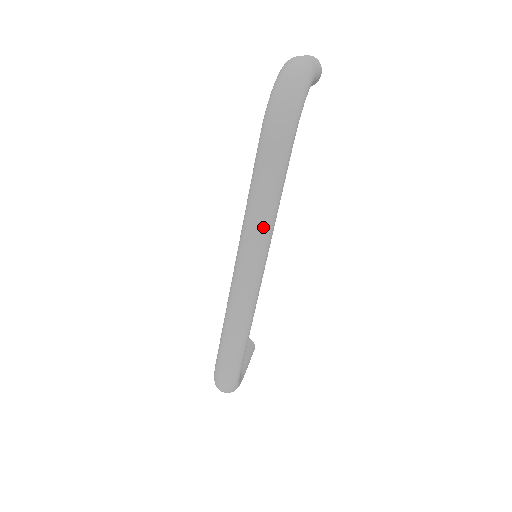
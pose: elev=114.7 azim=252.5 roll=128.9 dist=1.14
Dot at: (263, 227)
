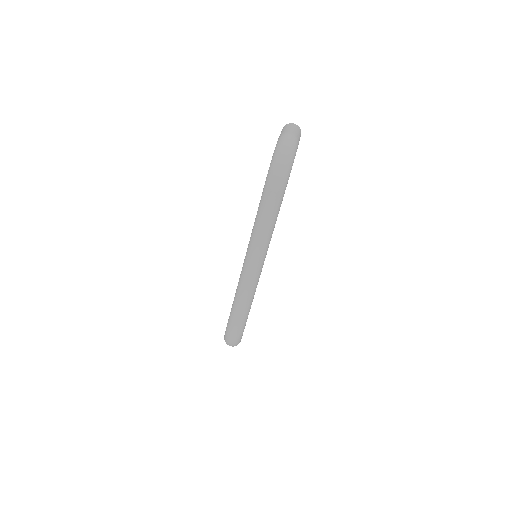
Dot at: (264, 241)
